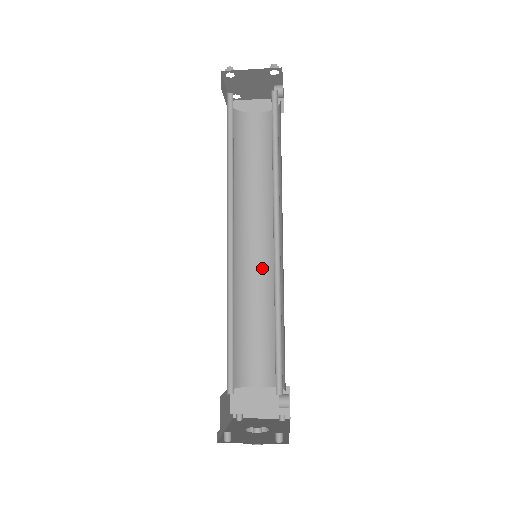
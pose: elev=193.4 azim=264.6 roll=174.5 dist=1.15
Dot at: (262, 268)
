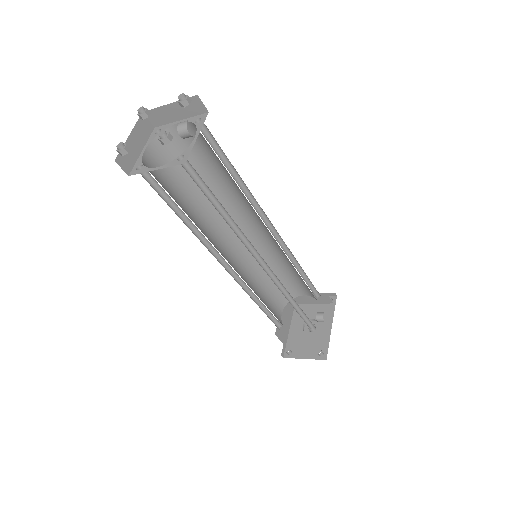
Dot at: (268, 241)
